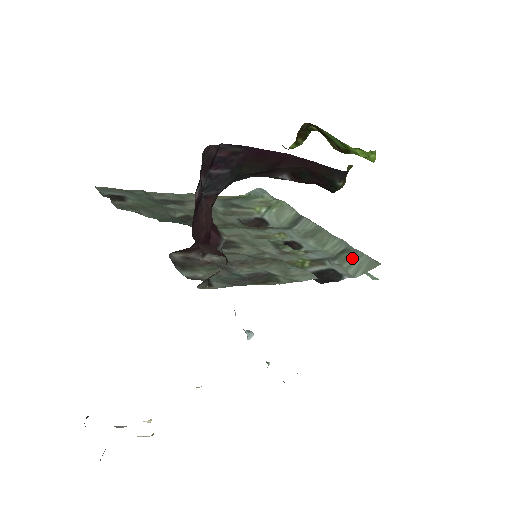
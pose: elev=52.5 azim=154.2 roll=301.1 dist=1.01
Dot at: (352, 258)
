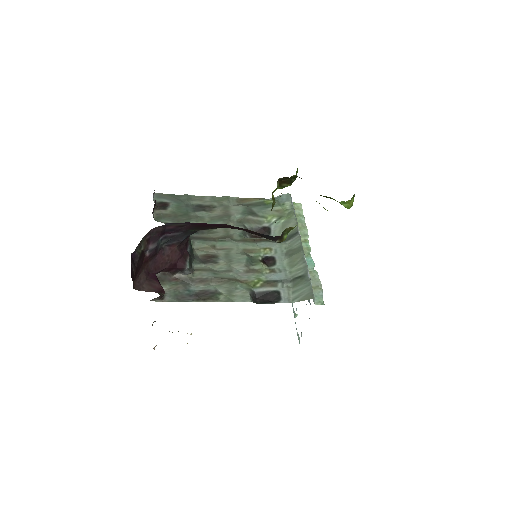
Dot at: (301, 285)
